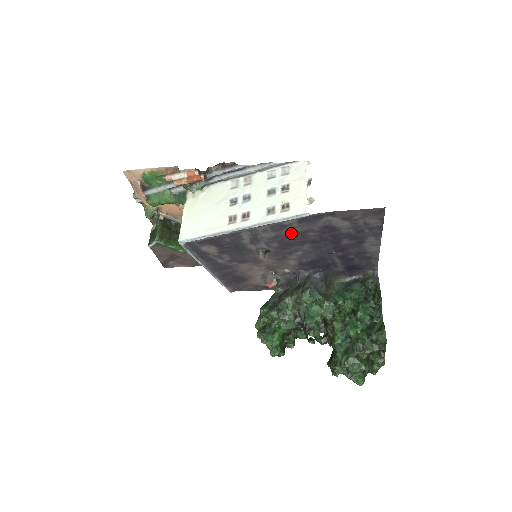
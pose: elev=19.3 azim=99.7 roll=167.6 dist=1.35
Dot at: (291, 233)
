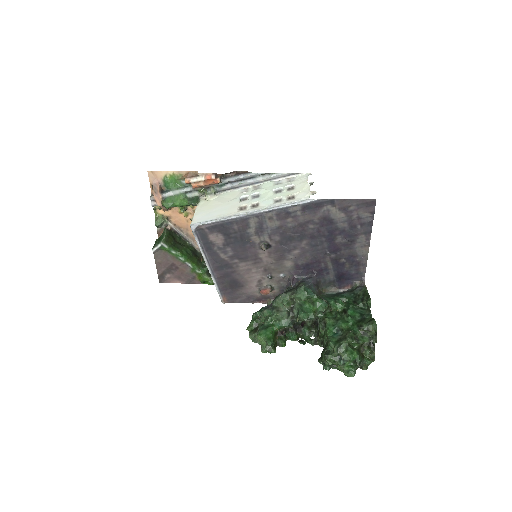
Dot at: (293, 224)
